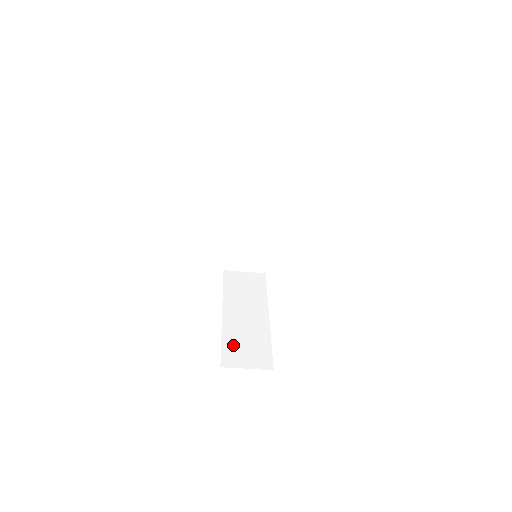
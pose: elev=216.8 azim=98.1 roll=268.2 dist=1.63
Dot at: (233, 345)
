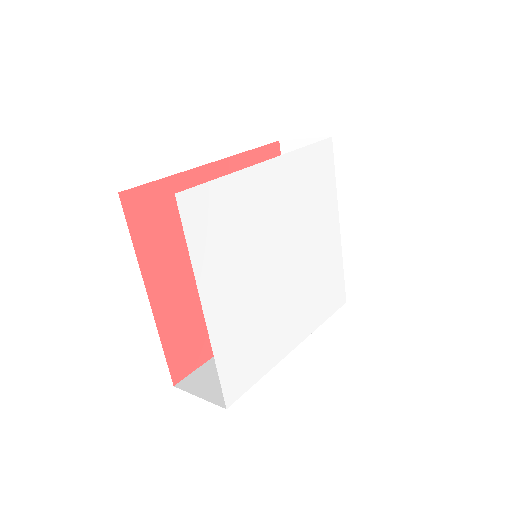
Dot at: occluded
